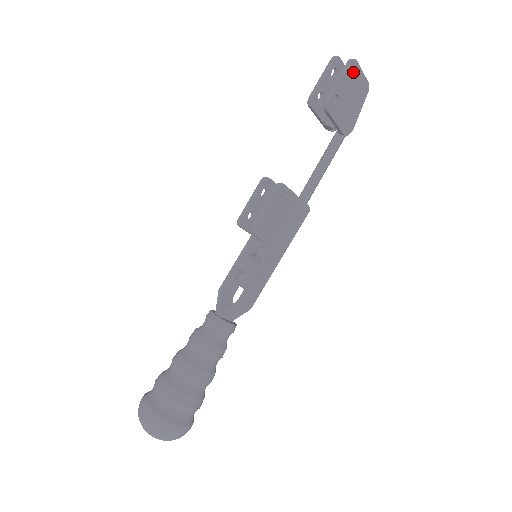
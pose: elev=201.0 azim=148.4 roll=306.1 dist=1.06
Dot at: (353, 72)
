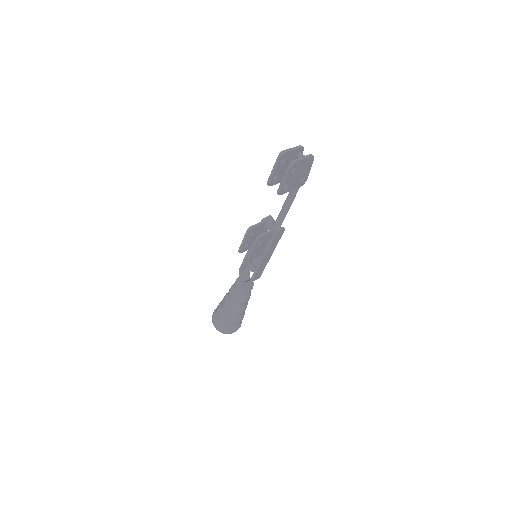
Dot at: (295, 167)
